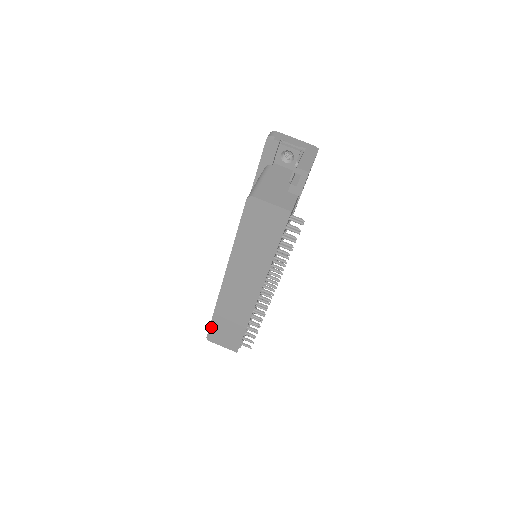
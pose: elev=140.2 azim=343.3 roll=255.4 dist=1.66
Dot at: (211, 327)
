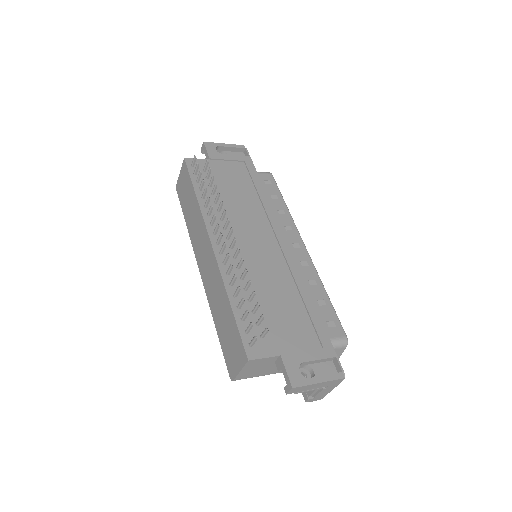
Dot at: (223, 352)
